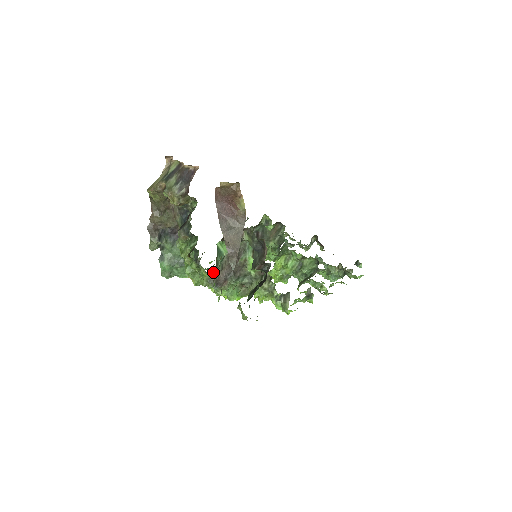
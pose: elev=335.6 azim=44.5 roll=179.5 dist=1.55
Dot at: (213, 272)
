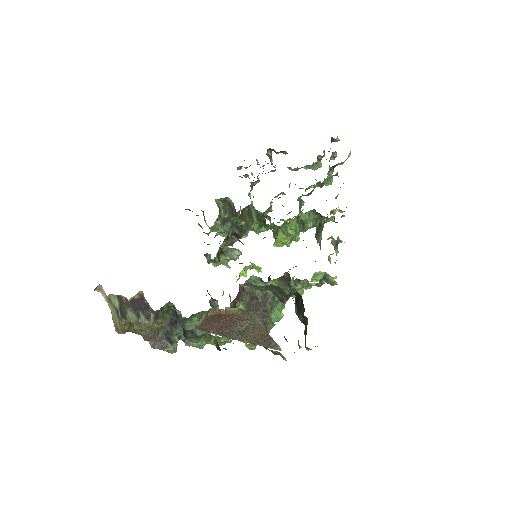
Dot at: occluded
